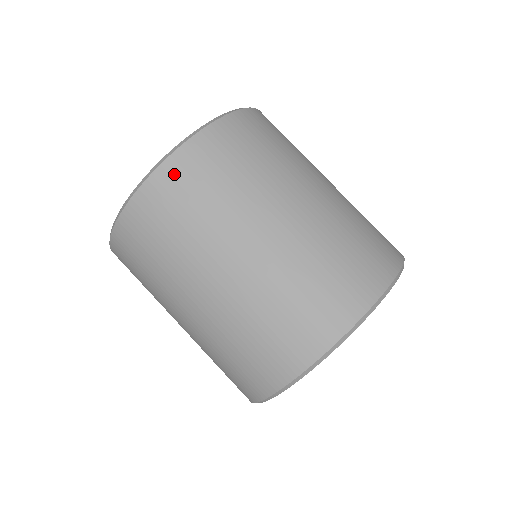
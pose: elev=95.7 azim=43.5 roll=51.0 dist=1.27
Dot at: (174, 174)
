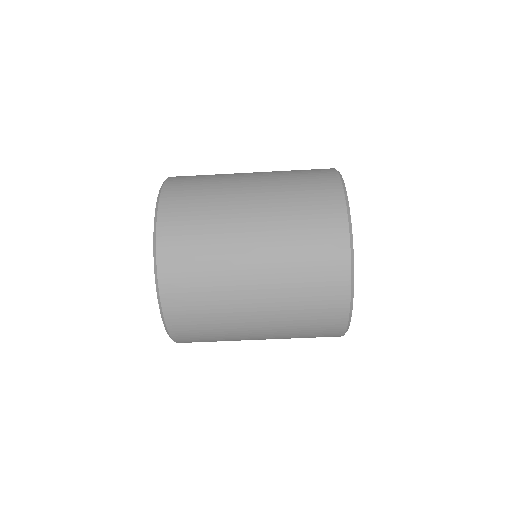
Dot at: (181, 332)
